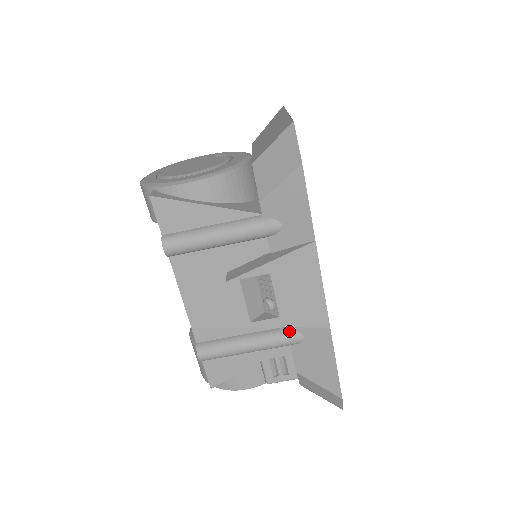
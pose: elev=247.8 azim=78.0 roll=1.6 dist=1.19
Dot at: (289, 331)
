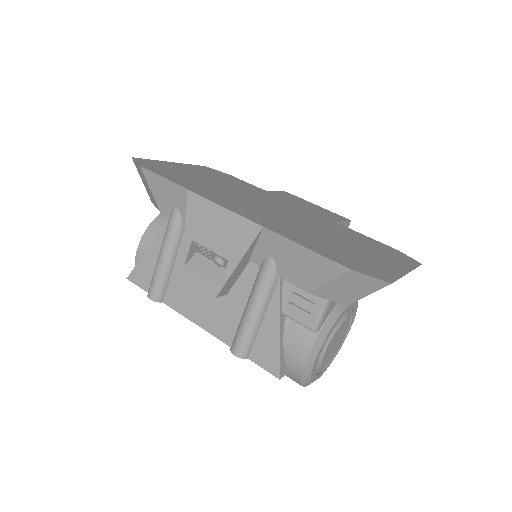
Dot at: (261, 266)
